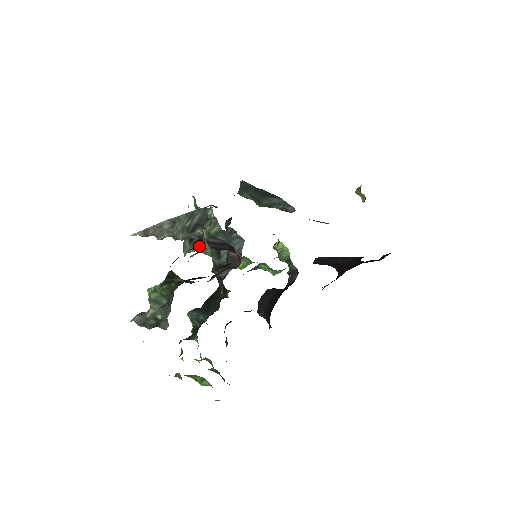
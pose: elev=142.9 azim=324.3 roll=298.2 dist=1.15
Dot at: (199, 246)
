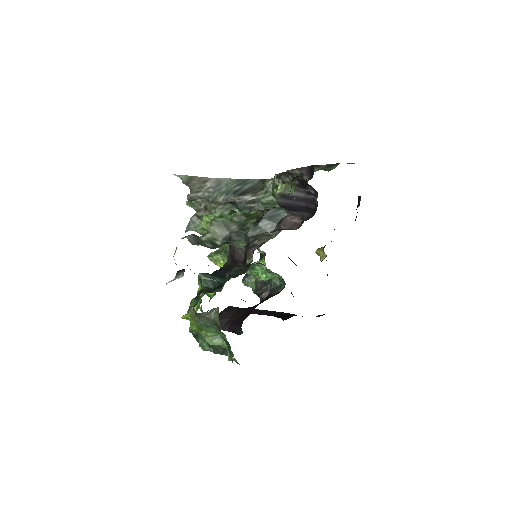
Dot at: (331, 169)
